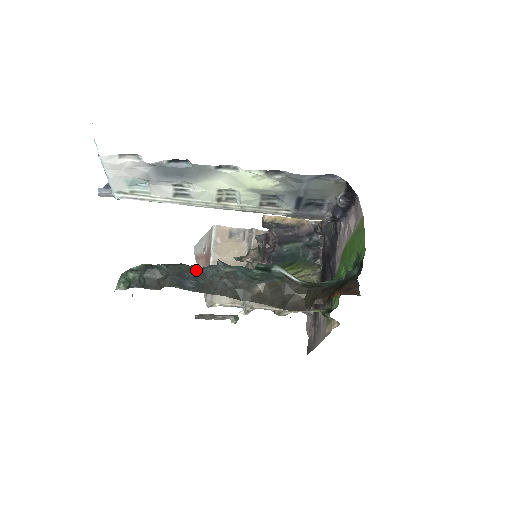
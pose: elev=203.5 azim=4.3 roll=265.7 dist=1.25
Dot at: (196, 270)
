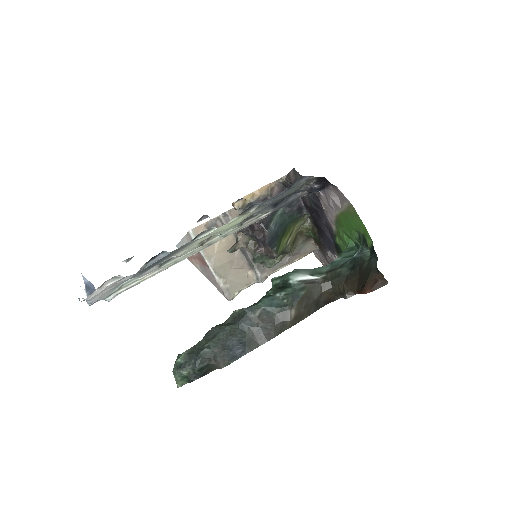
Dot at: (233, 332)
